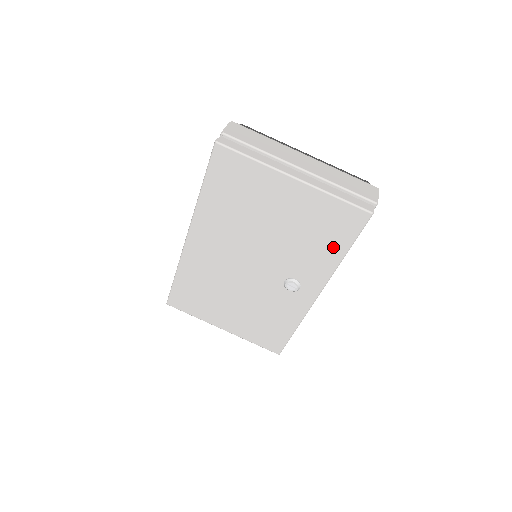
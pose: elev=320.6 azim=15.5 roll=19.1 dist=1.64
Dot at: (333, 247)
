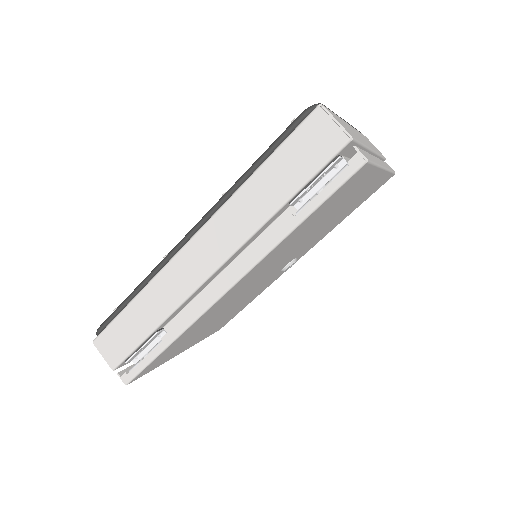
Dot at: occluded
